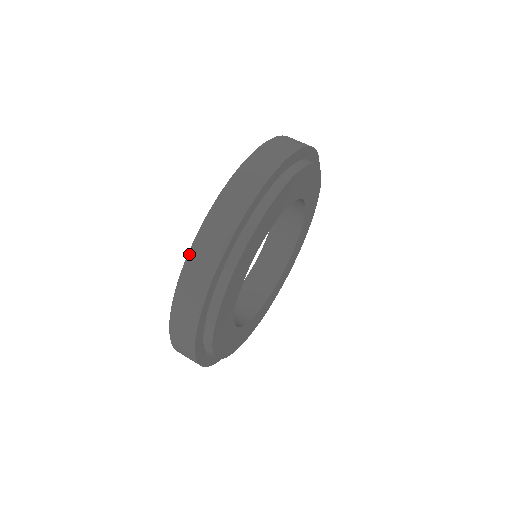
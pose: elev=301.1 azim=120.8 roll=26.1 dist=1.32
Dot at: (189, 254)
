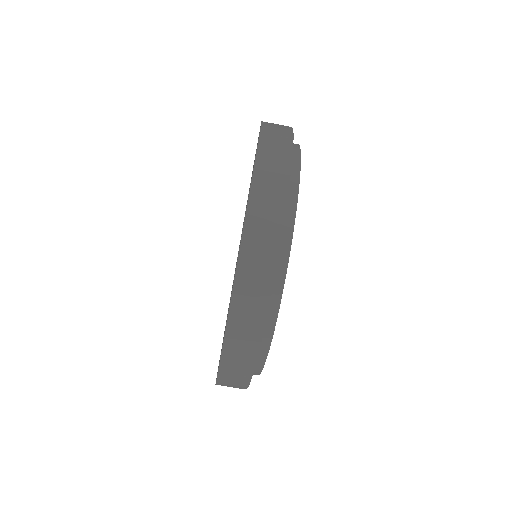
Dot at: occluded
